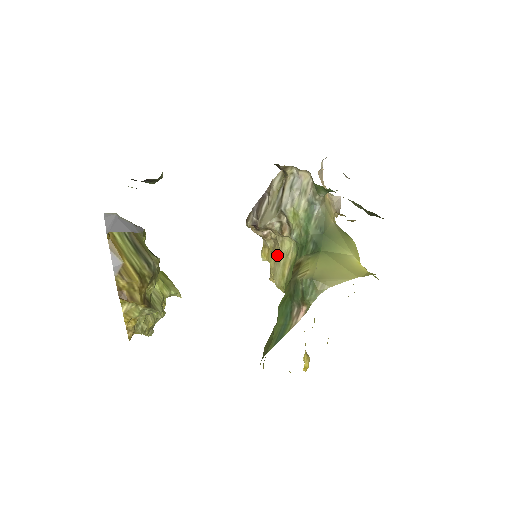
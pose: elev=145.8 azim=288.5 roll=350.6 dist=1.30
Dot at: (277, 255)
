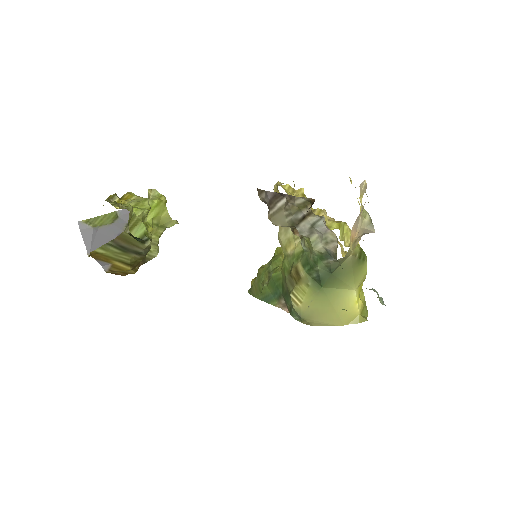
Dot at: occluded
